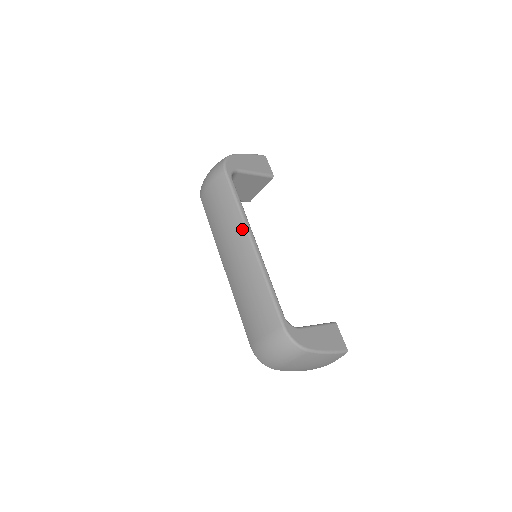
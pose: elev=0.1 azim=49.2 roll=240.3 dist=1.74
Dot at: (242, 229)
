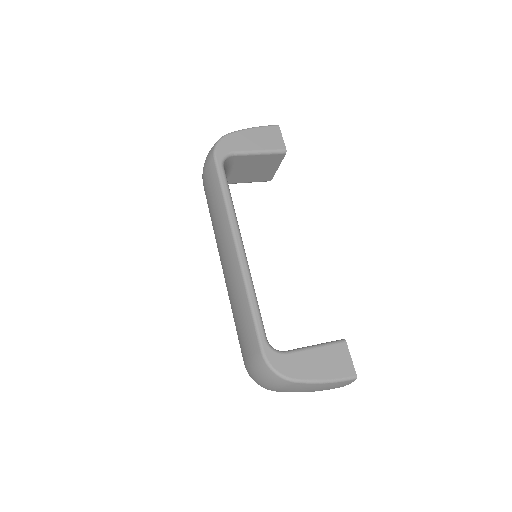
Dot at: (228, 230)
